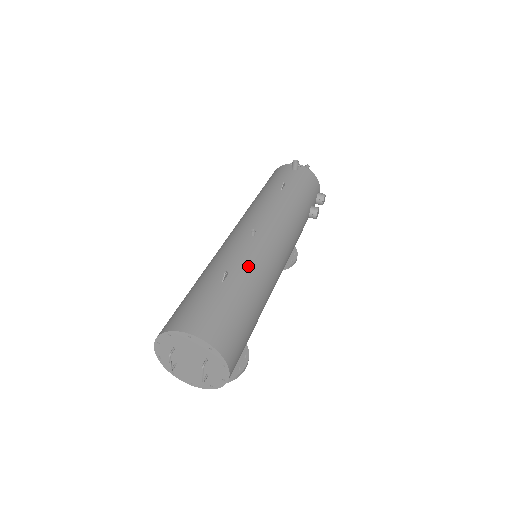
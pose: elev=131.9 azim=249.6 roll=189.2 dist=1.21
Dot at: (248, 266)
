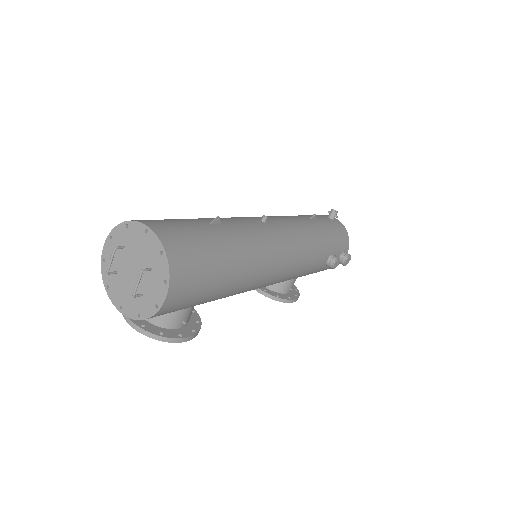
Dot at: (244, 232)
